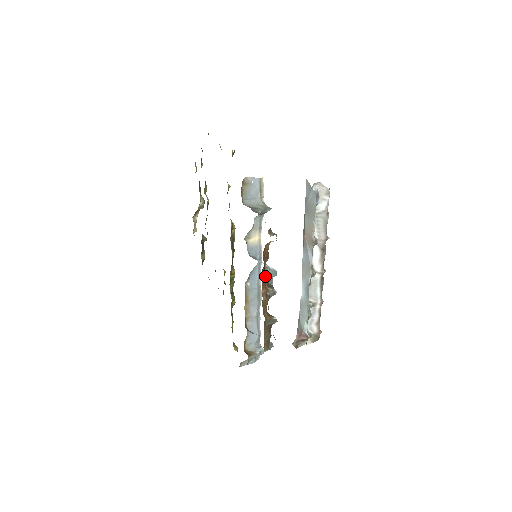
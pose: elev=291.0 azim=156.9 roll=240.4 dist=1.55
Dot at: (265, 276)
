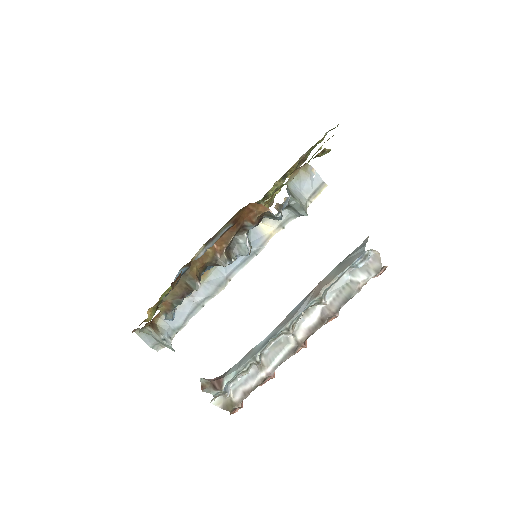
Dot at: (232, 235)
